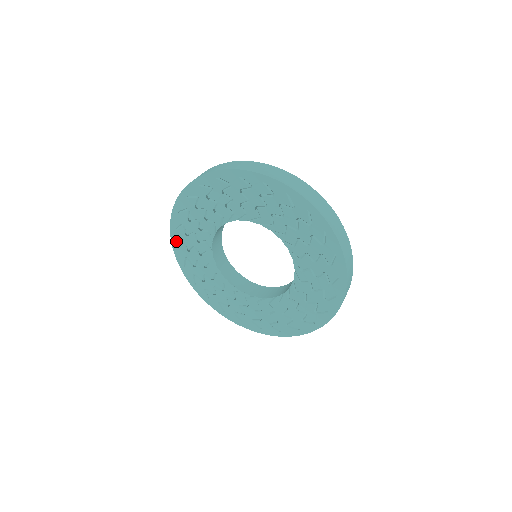
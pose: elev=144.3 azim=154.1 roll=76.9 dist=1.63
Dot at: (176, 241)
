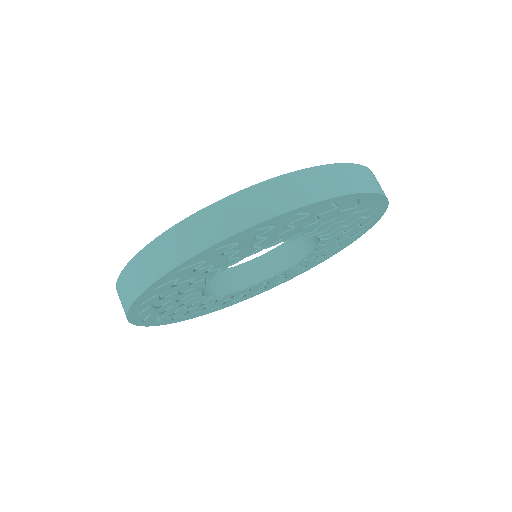
Dot at: (140, 319)
